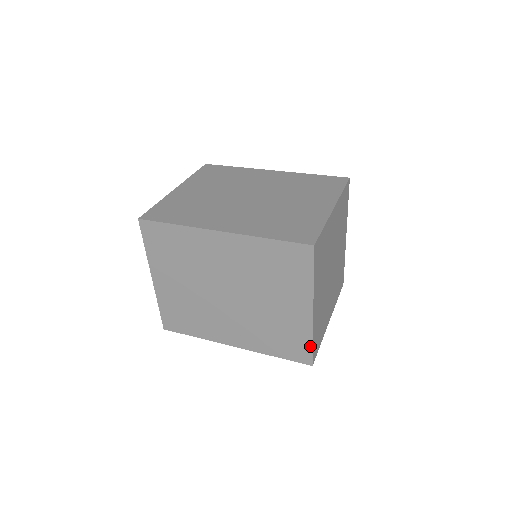
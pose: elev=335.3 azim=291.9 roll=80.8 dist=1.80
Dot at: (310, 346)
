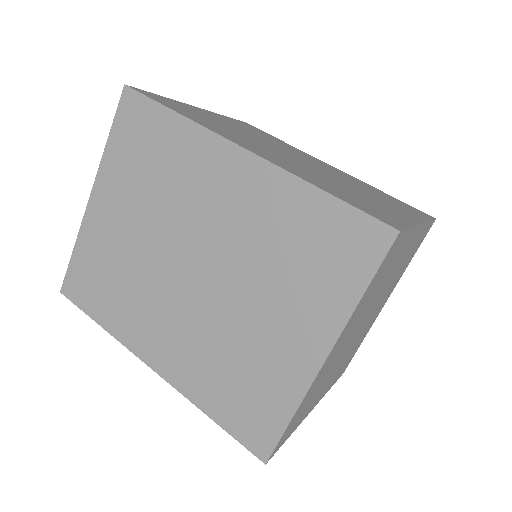
Dot at: occluded
